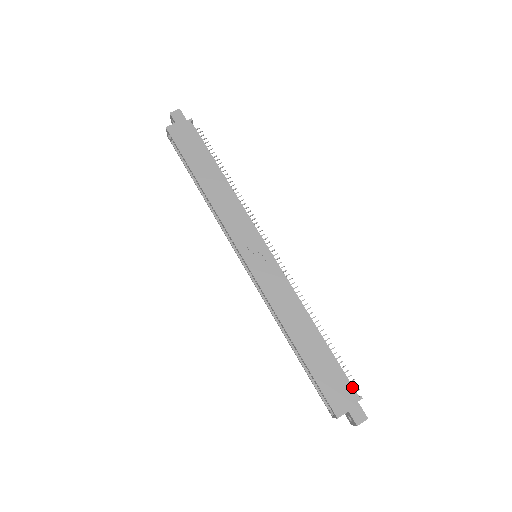
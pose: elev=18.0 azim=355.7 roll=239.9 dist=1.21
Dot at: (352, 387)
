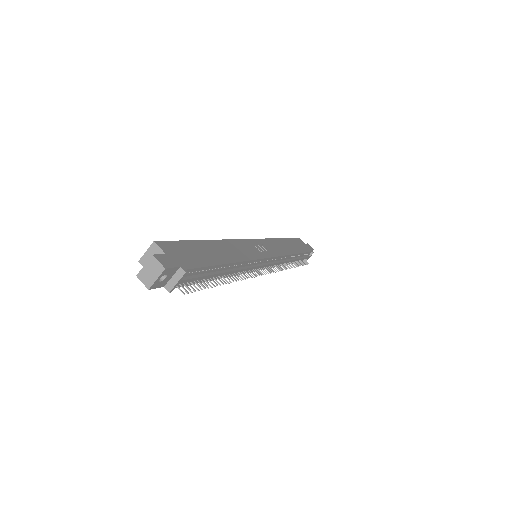
Dot at: (193, 268)
